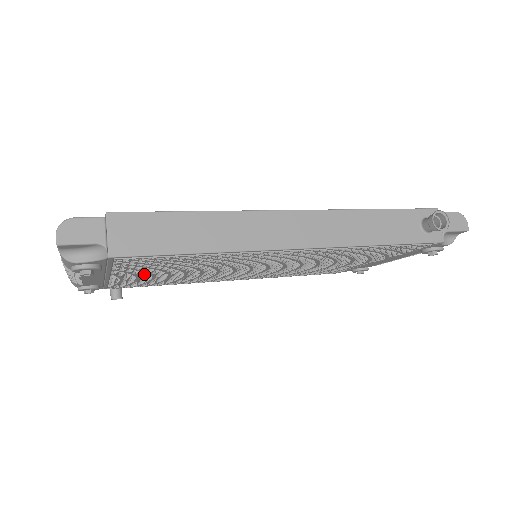
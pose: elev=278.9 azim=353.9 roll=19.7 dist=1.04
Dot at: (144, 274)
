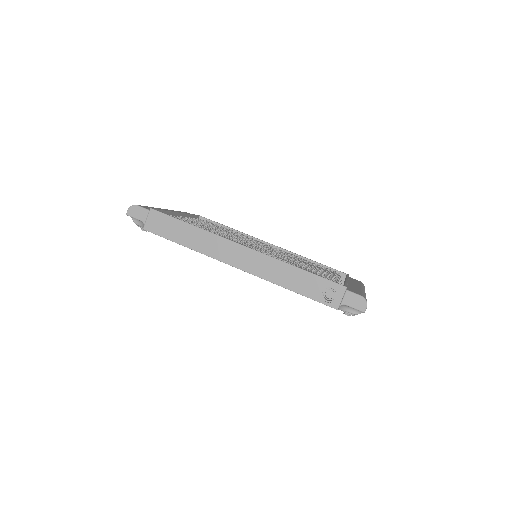
Dot at: occluded
